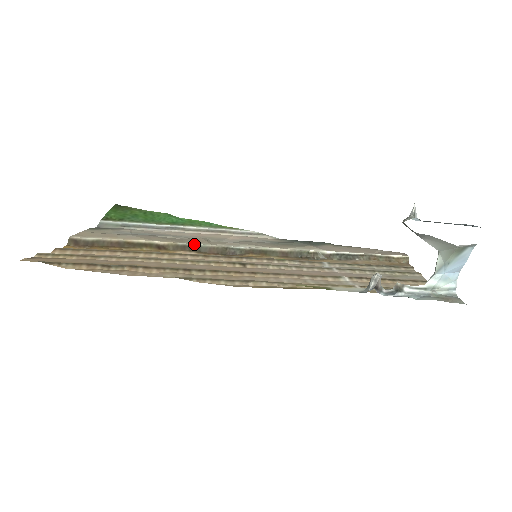
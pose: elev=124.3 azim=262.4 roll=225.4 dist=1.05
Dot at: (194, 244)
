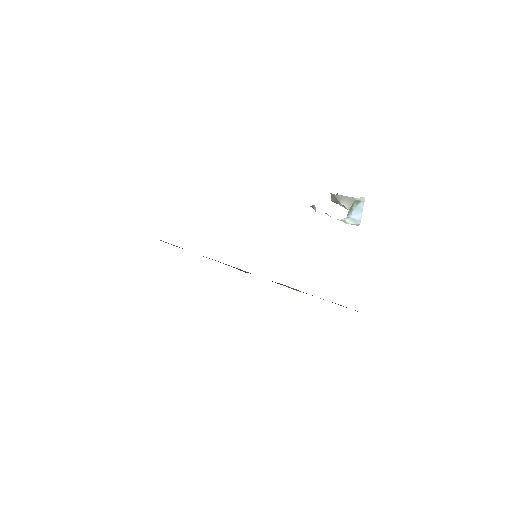
Dot at: occluded
